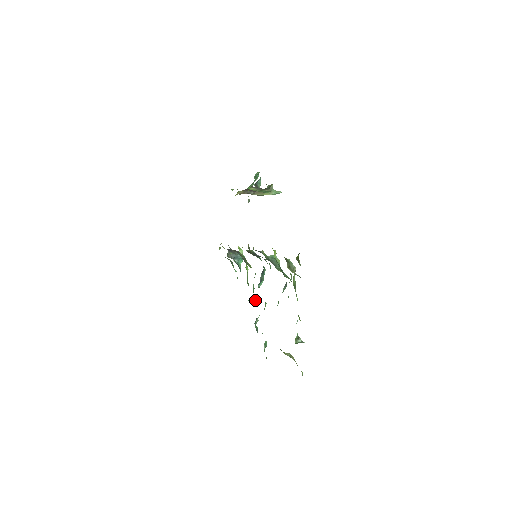
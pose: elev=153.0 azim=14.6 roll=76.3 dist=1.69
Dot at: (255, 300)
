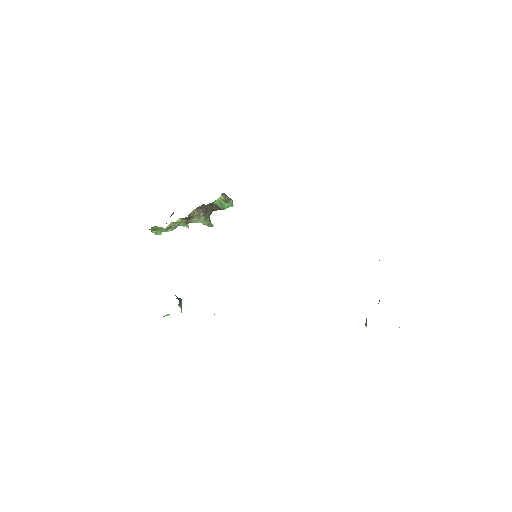
Dot at: occluded
